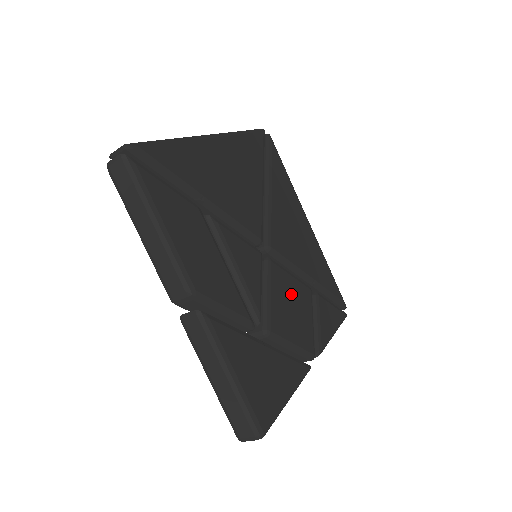
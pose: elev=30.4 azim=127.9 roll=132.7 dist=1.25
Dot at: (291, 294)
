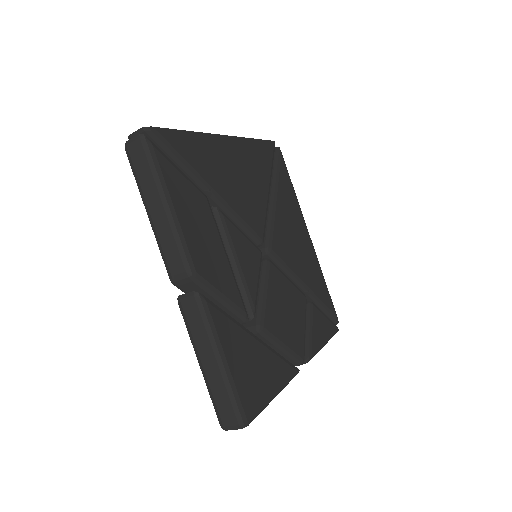
Dot at: (286, 297)
